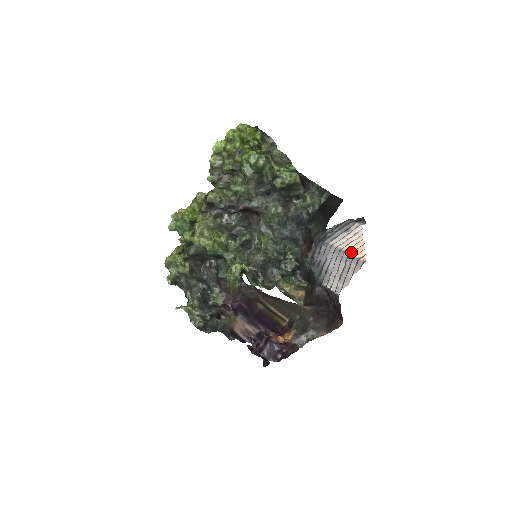
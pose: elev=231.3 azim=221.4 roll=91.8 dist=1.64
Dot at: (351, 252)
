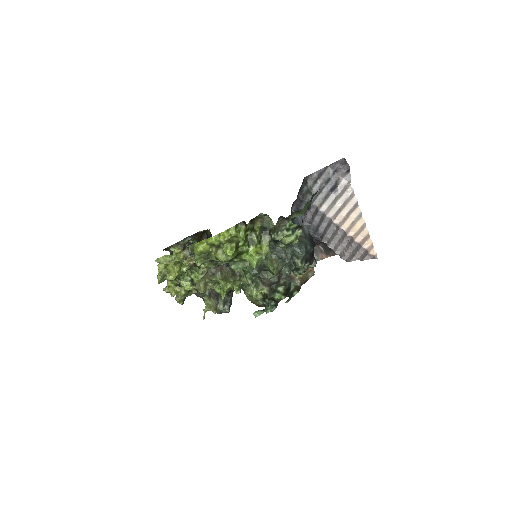
Dot at: (355, 235)
